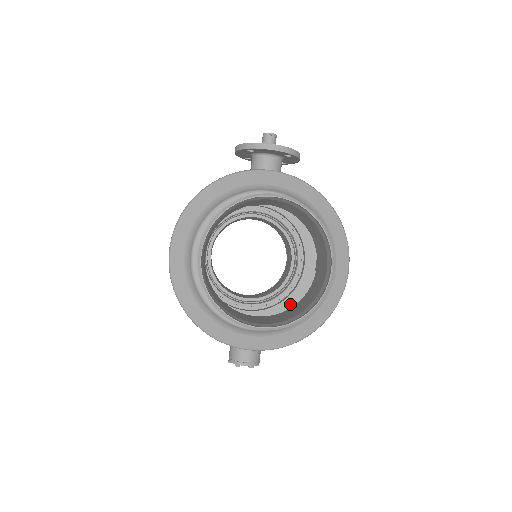
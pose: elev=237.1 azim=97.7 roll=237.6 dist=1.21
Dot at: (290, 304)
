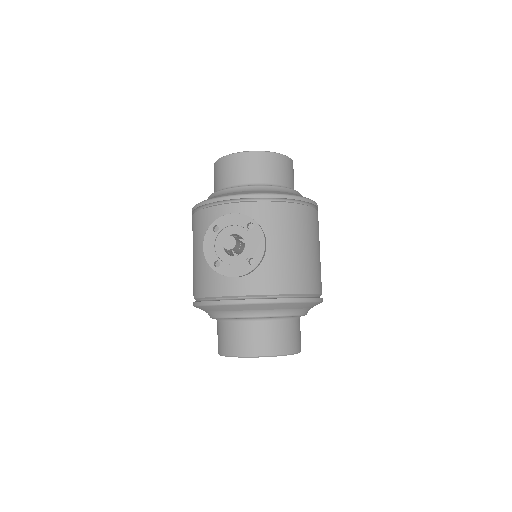
Dot at: occluded
